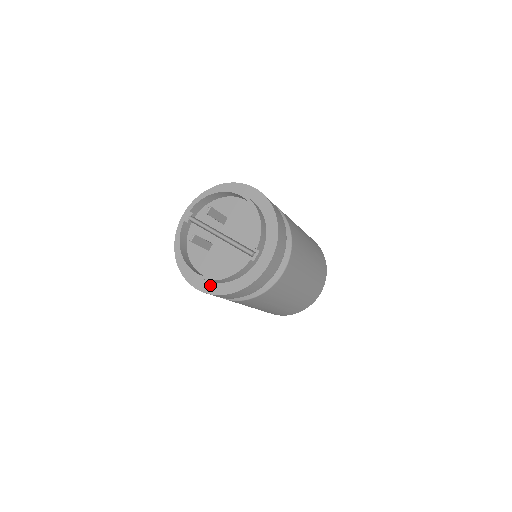
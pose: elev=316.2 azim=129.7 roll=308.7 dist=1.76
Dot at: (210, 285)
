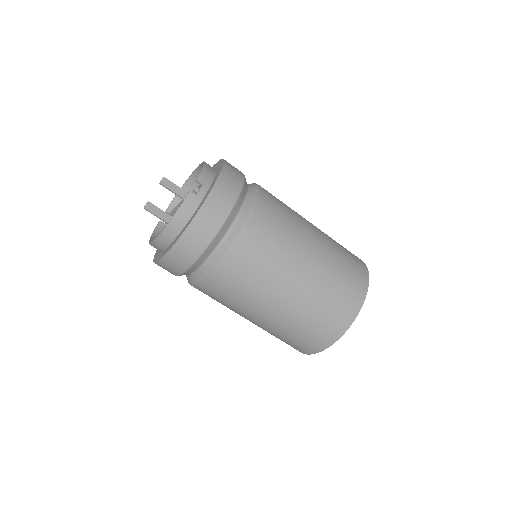
Dot at: (168, 248)
